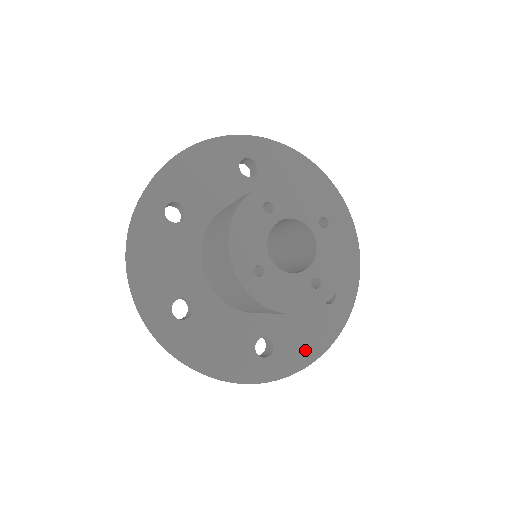
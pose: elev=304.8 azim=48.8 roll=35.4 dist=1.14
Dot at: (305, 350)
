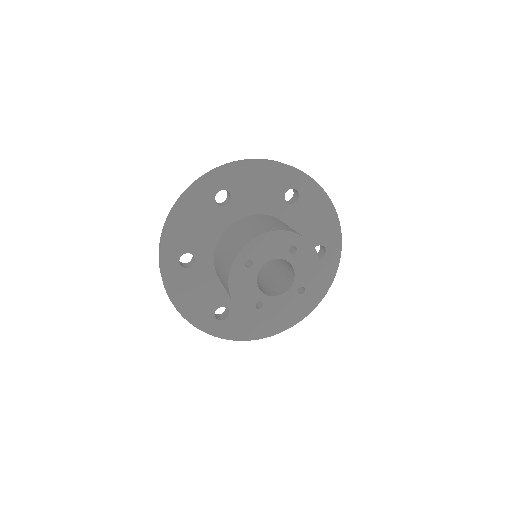
Dot at: (314, 295)
